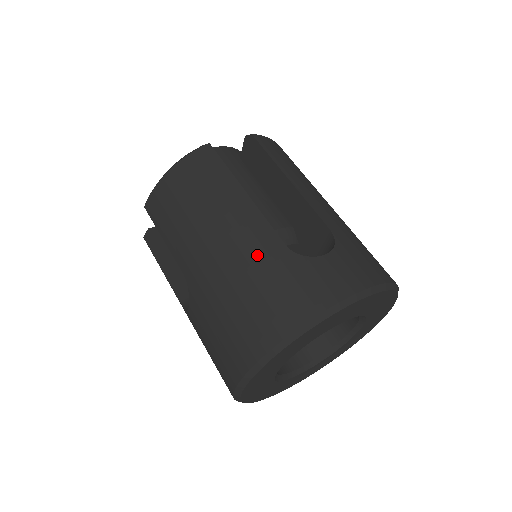
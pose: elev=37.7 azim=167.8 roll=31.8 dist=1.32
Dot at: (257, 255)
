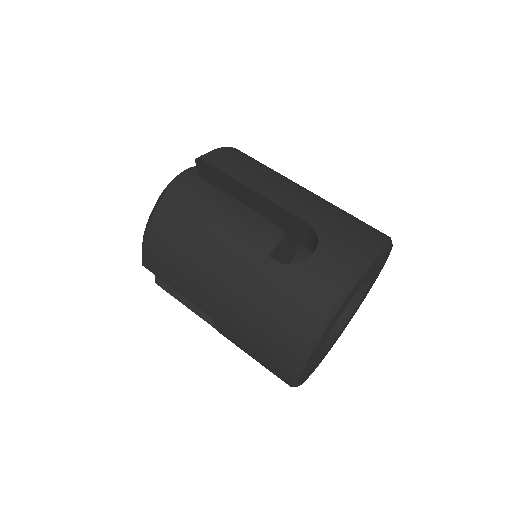
Dot at: (257, 280)
